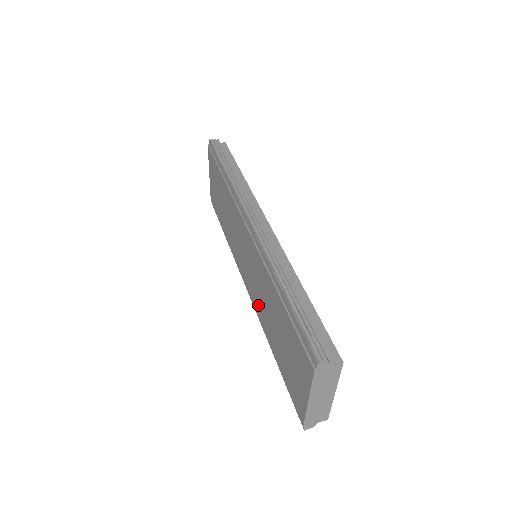
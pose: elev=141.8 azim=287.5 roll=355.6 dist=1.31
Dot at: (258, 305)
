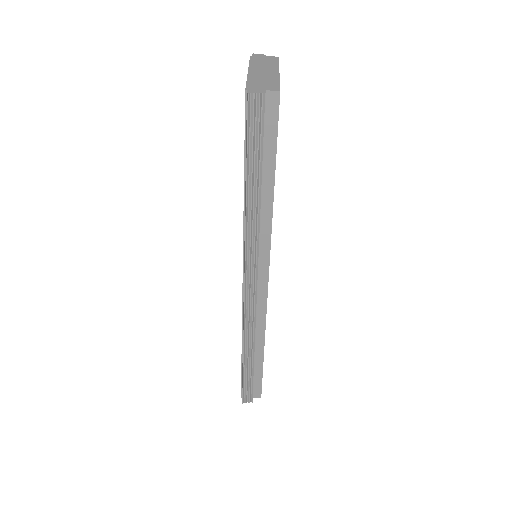
Dot at: occluded
